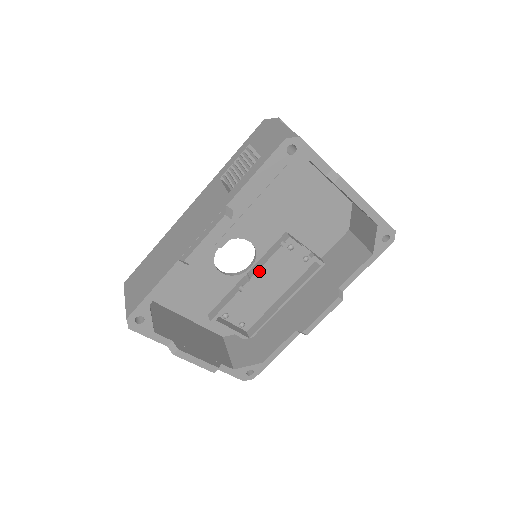
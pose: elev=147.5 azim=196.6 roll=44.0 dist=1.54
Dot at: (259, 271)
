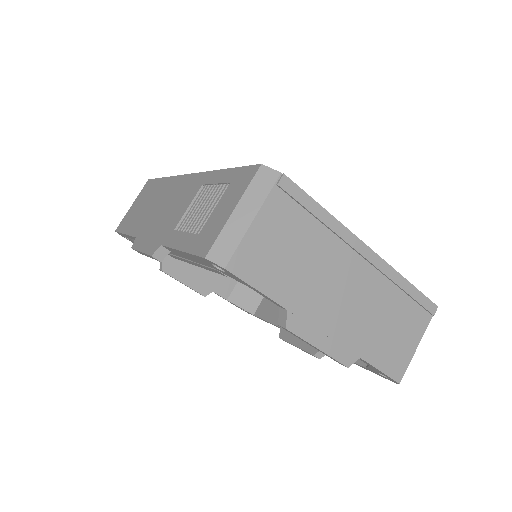
Dot at: occluded
